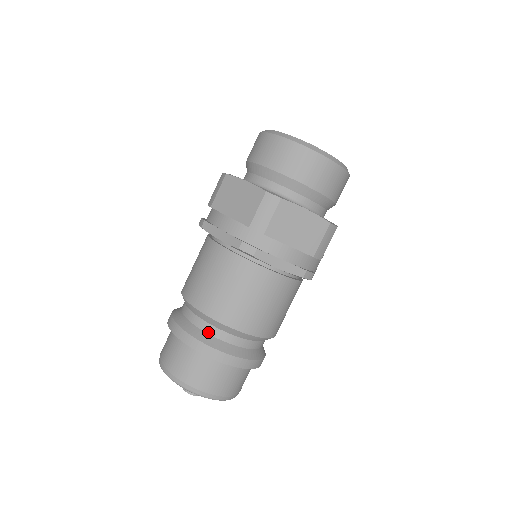
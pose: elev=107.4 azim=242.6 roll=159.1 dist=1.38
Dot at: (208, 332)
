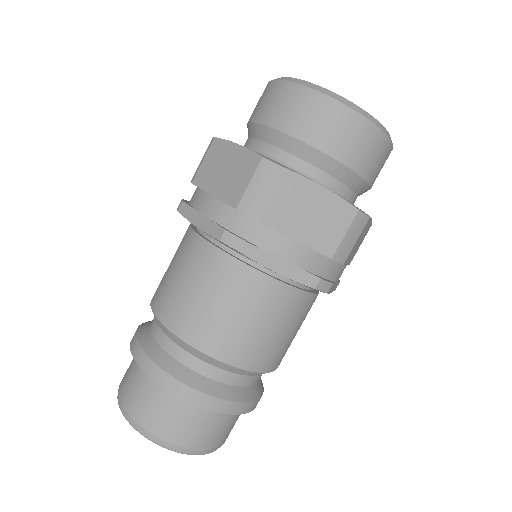
Dot at: (151, 323)
